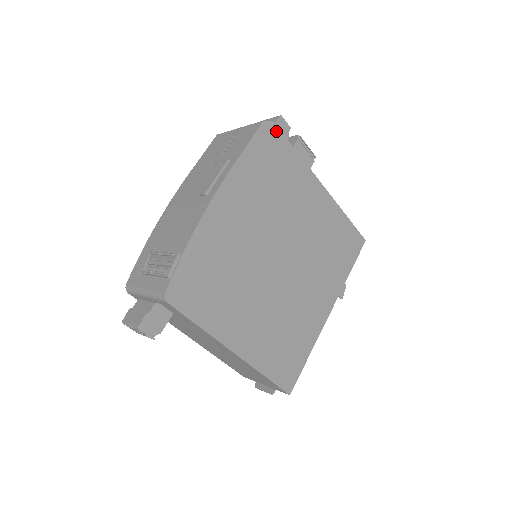
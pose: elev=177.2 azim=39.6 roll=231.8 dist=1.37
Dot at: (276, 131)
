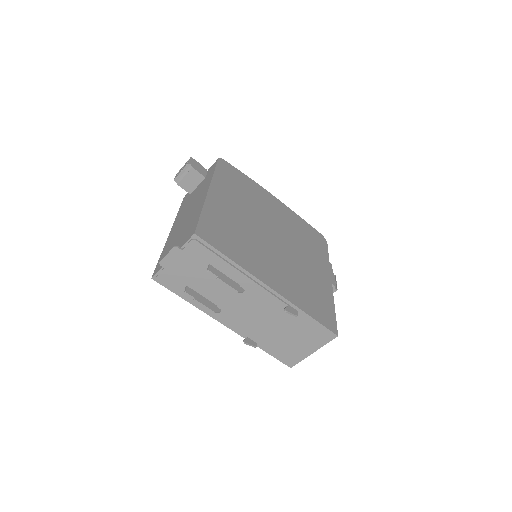
Dot at: (325, 243)
